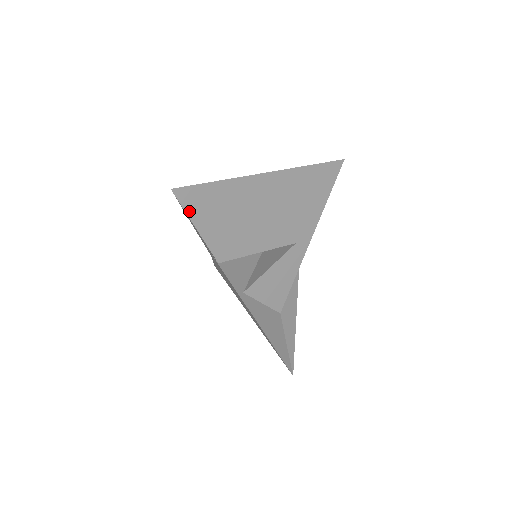
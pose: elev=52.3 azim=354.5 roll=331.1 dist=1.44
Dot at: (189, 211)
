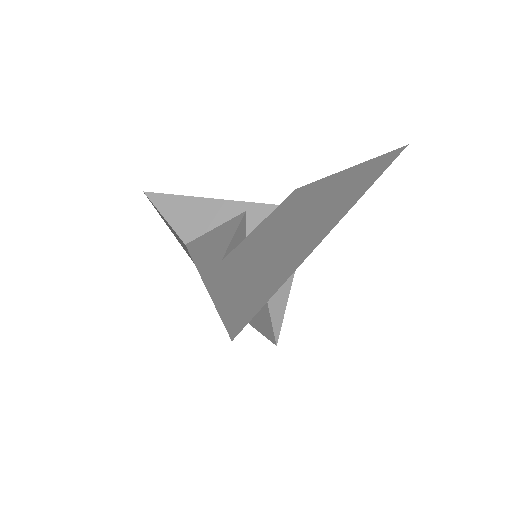
Dot at: occluded
